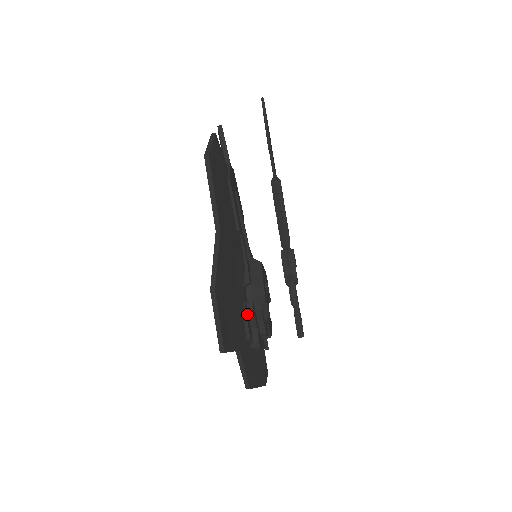
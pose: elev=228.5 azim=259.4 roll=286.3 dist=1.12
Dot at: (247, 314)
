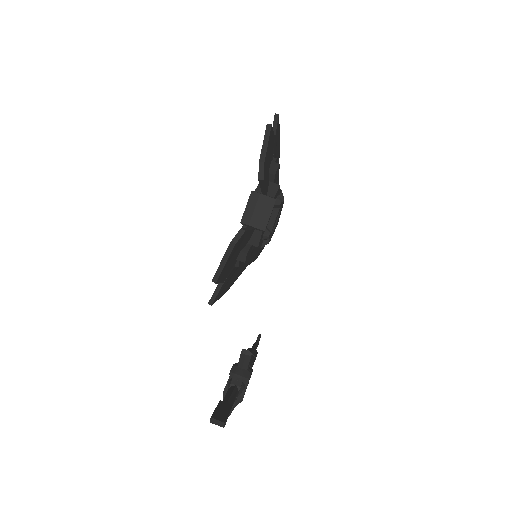
Dot at: occluded
